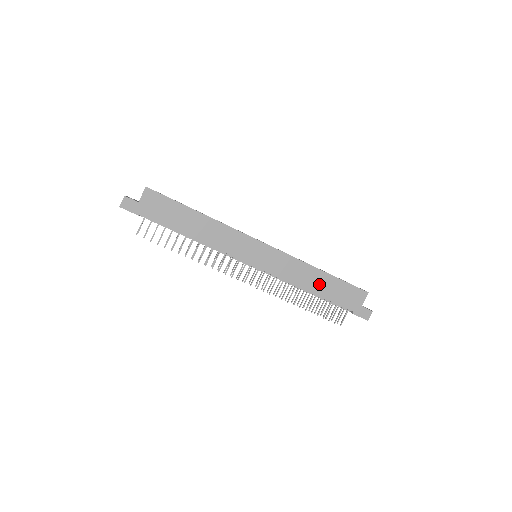
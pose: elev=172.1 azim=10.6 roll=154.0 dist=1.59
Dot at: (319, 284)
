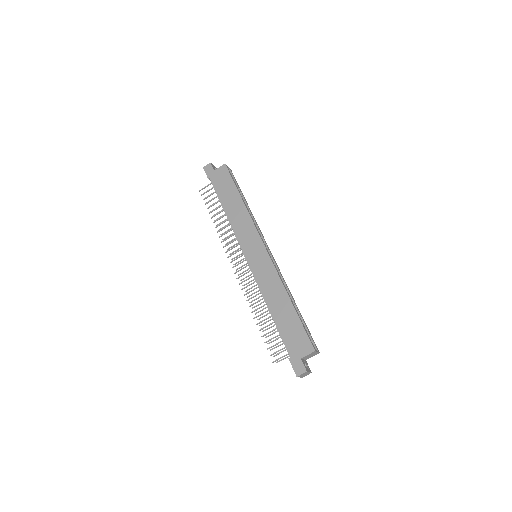
Dot at: (280, 309)
